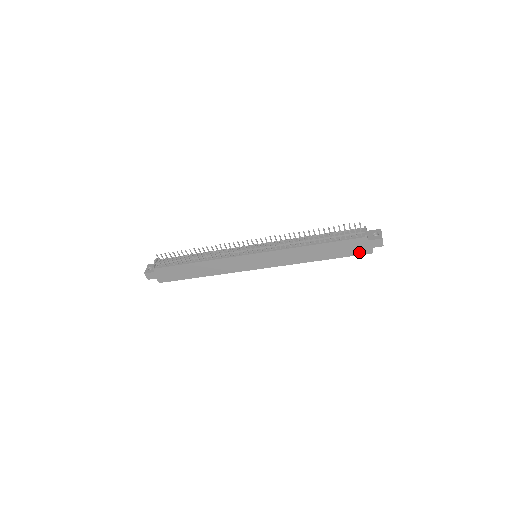
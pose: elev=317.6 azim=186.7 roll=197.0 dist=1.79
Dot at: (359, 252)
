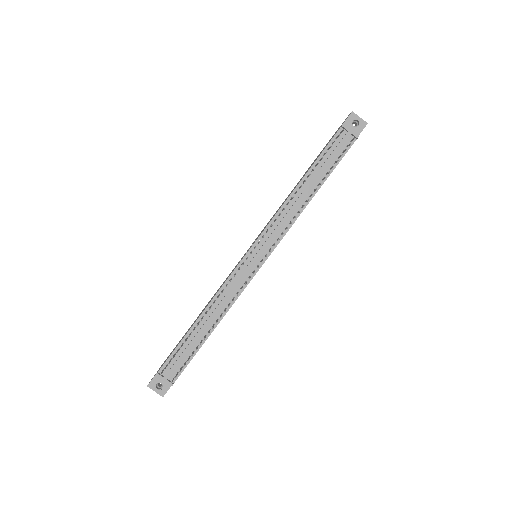
Dot at: occluded
